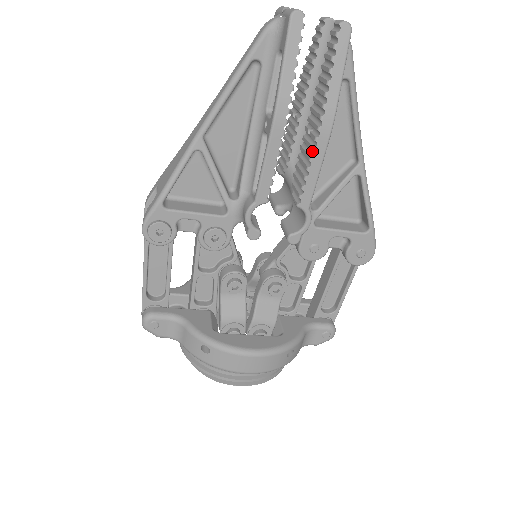
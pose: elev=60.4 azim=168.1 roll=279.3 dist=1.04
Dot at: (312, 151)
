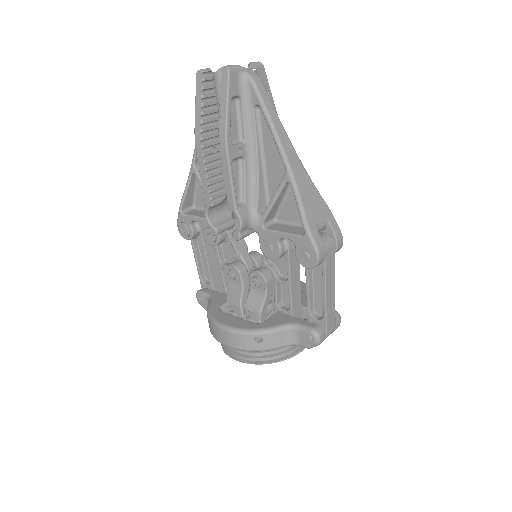
Dot at: (226, 165)
